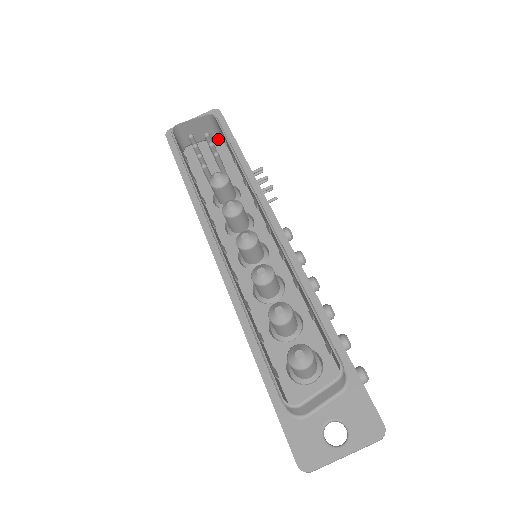
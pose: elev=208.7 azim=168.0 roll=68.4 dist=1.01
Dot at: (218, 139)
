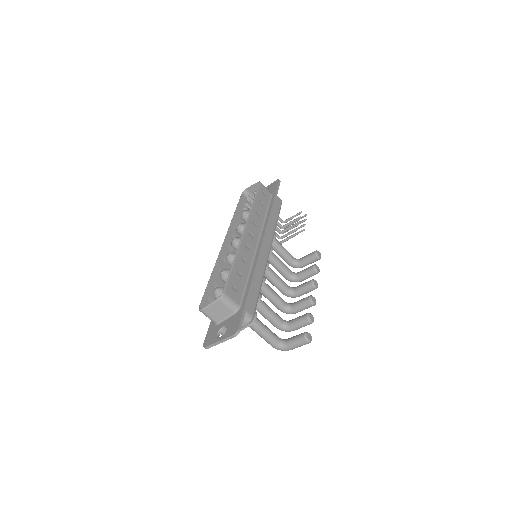
Dot at: occluded
